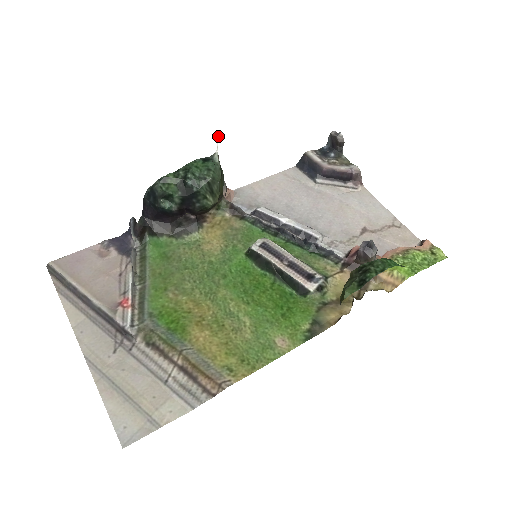
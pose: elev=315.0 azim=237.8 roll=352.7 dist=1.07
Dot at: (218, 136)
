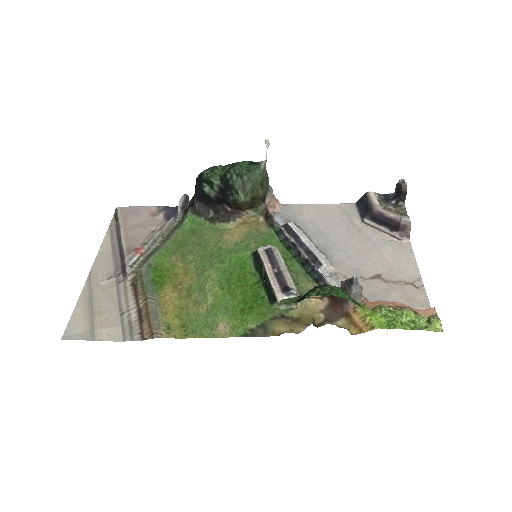
Dot at: (267, 145)
